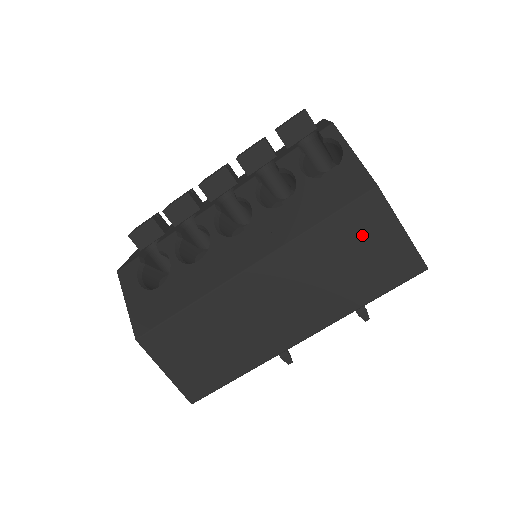
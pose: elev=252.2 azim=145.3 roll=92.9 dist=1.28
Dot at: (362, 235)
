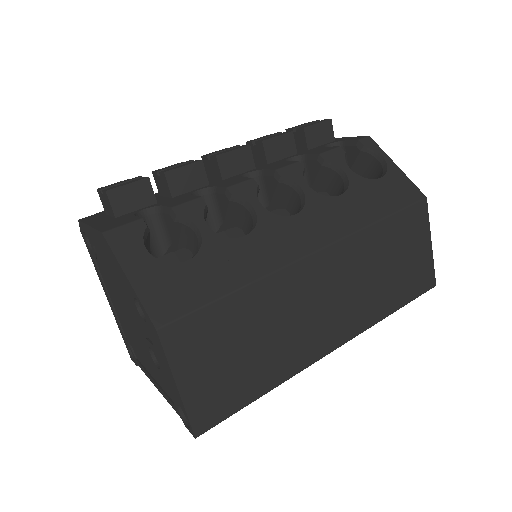
Dot at: (406, 241)
